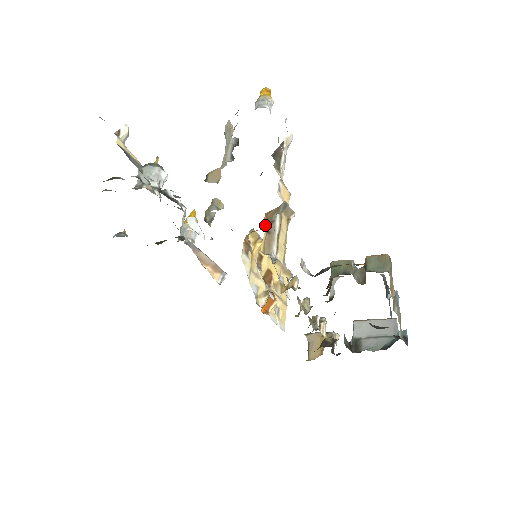
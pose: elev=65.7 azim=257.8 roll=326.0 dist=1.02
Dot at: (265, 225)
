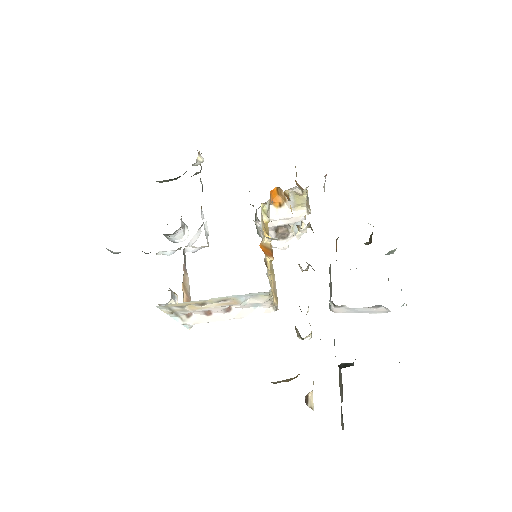
Dot at: occluded
